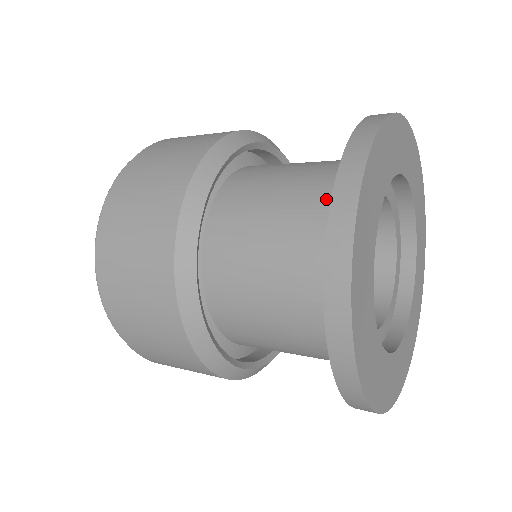
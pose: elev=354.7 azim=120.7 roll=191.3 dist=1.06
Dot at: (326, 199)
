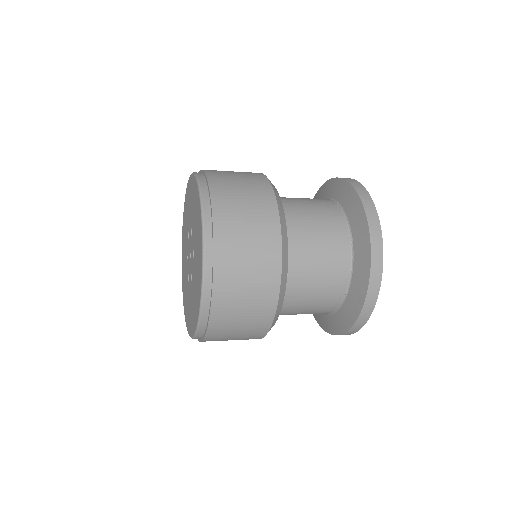
Dot at: (344, 233)
